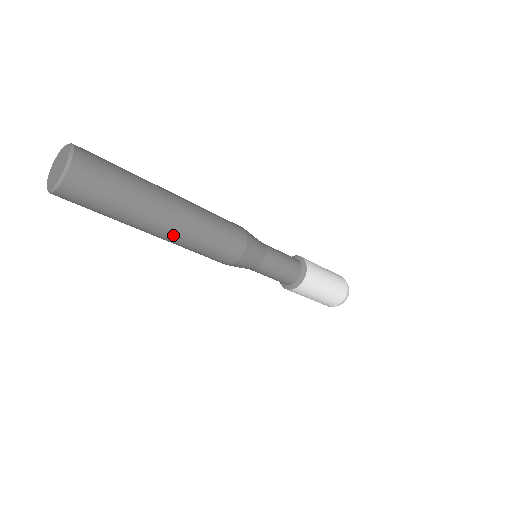
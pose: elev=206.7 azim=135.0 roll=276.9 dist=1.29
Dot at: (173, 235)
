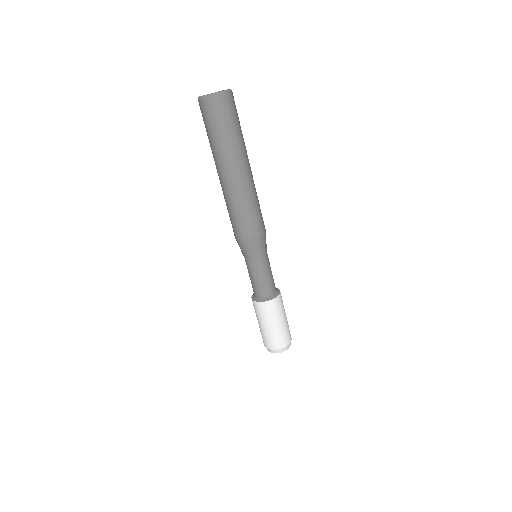
Dot at: (226, 184)
